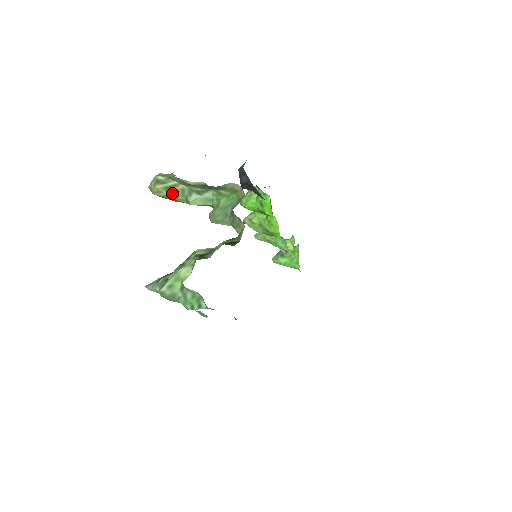
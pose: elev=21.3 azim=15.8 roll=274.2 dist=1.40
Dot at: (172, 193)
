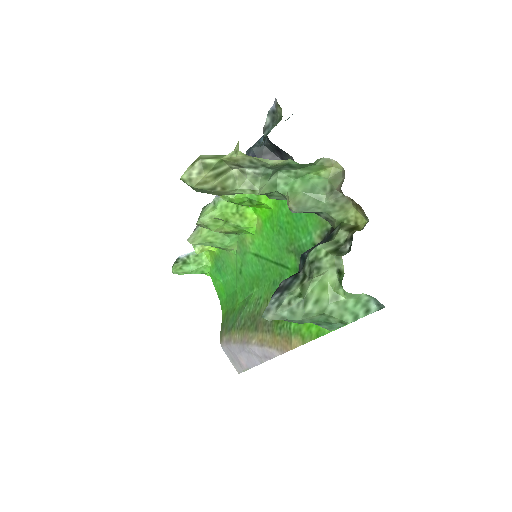
Dot at: (223, 182)
